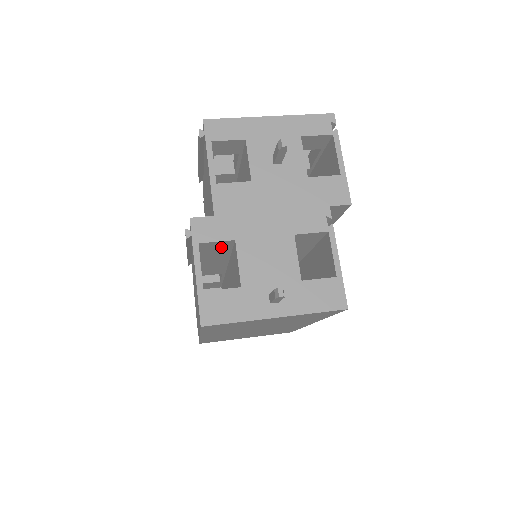
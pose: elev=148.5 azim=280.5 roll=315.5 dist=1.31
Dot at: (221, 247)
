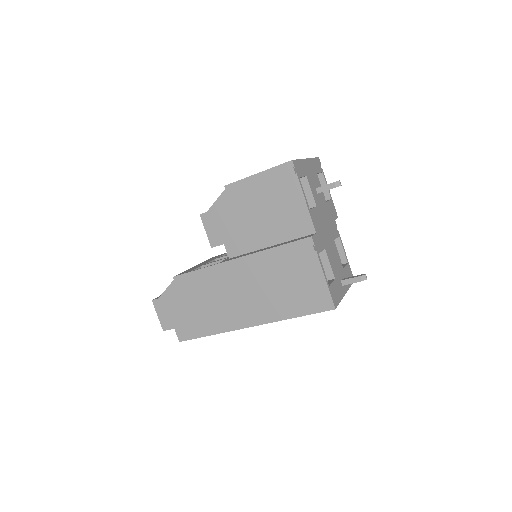
Dot at: occluded
